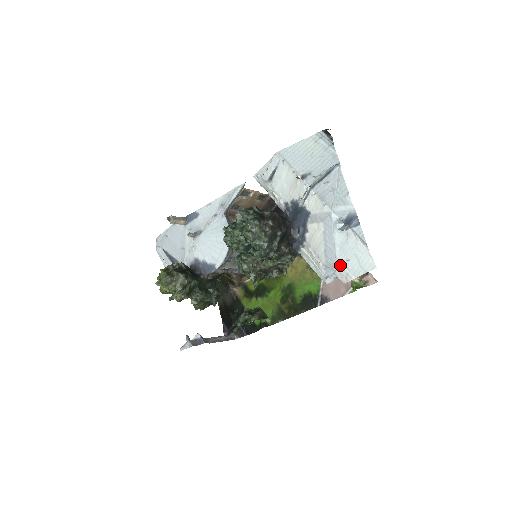
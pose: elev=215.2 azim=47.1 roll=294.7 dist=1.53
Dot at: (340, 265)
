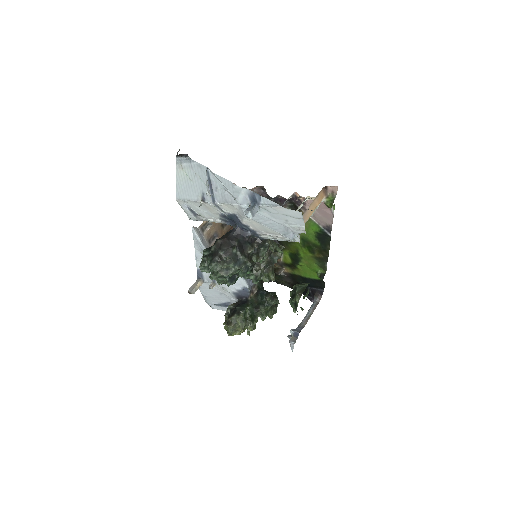
Dot at: (288, 226)
